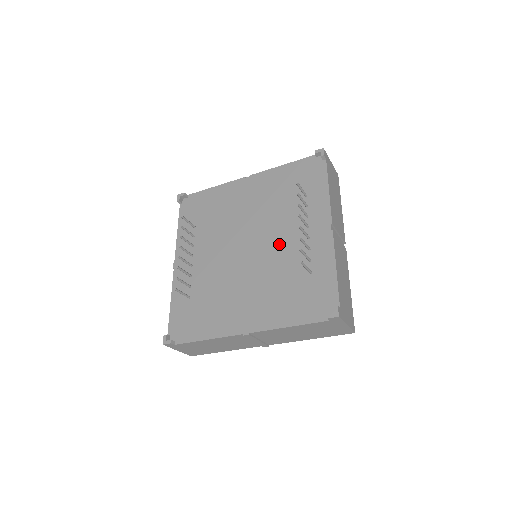
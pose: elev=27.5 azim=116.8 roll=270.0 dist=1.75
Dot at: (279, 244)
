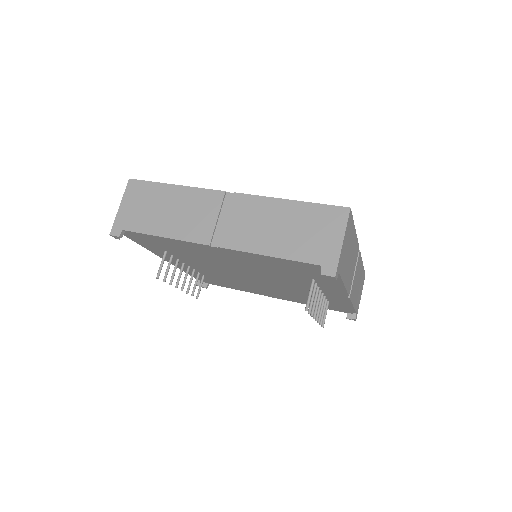
Dot at: occluded
